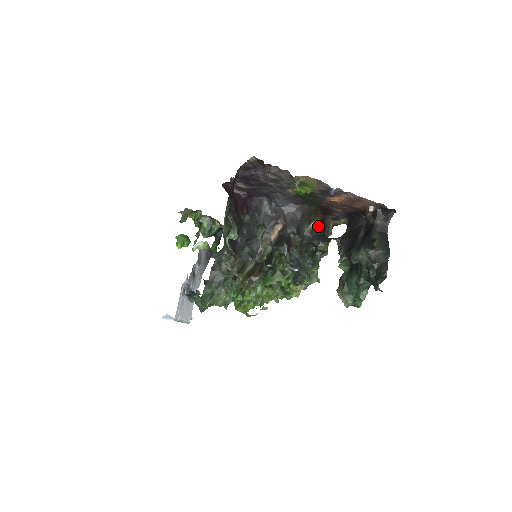
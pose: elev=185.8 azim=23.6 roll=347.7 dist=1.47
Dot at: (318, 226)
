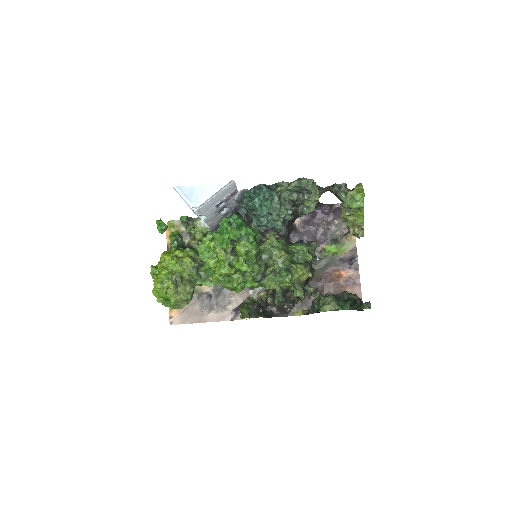
Dot at: occluded
